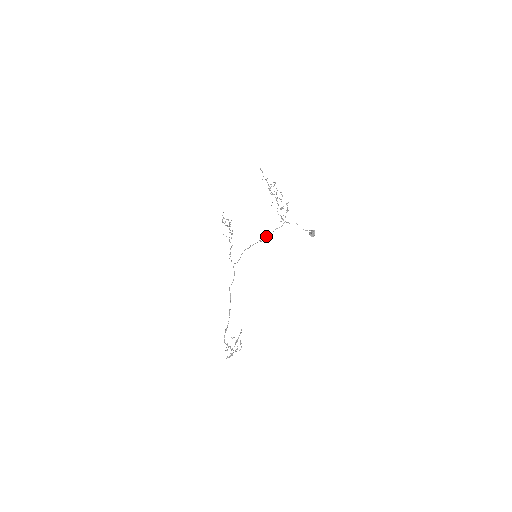
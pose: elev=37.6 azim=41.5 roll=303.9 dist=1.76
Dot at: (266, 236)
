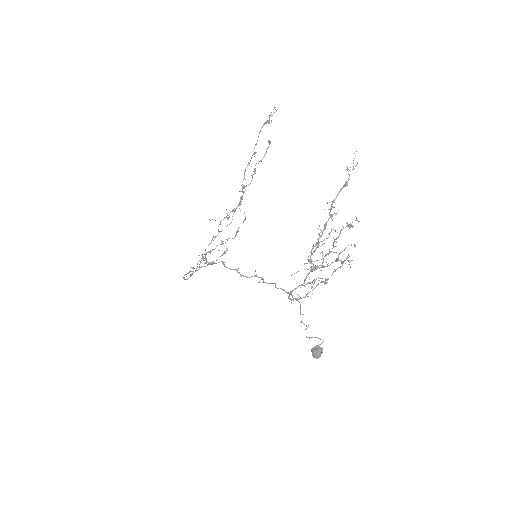
Dot at: (263, 282)
